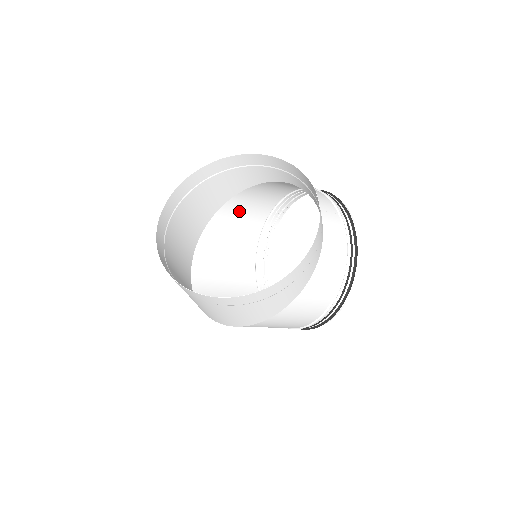
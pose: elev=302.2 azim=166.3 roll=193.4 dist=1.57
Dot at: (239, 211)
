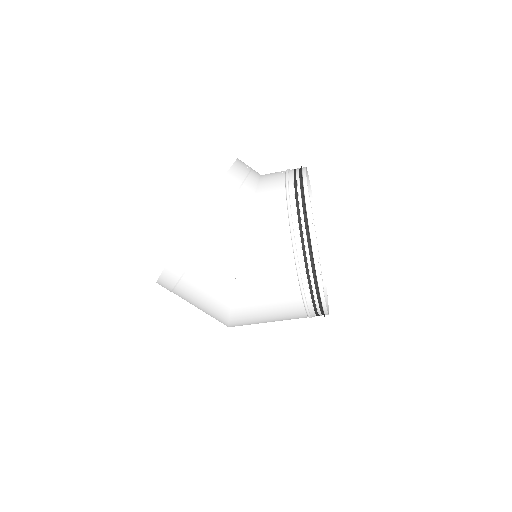
Dot at: occluded
